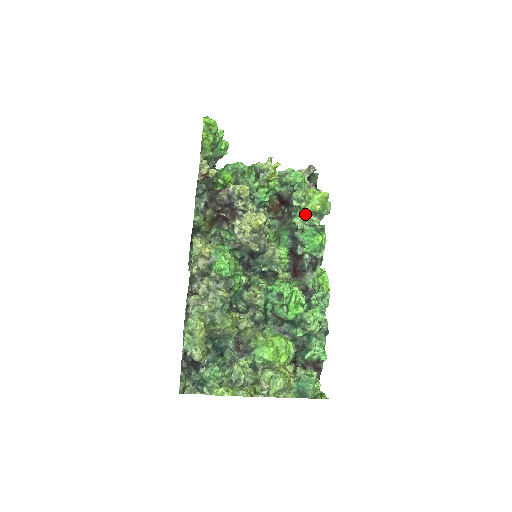
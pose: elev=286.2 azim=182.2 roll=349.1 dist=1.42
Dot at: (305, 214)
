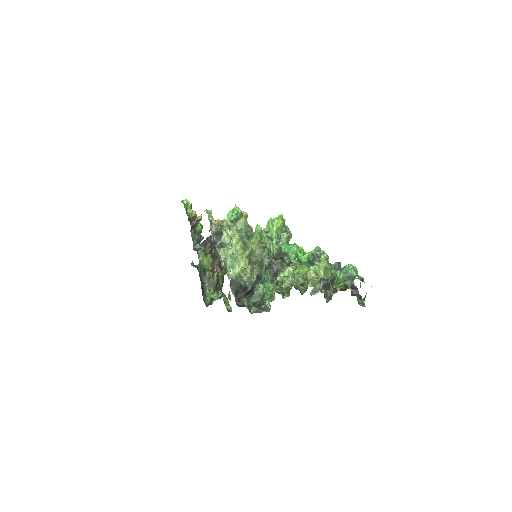
Dot at: (276, 238)
